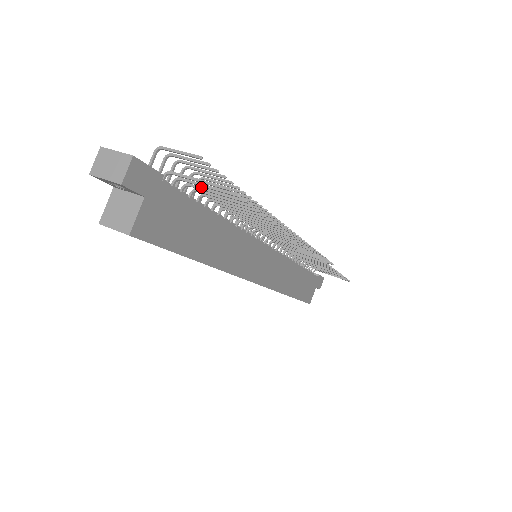
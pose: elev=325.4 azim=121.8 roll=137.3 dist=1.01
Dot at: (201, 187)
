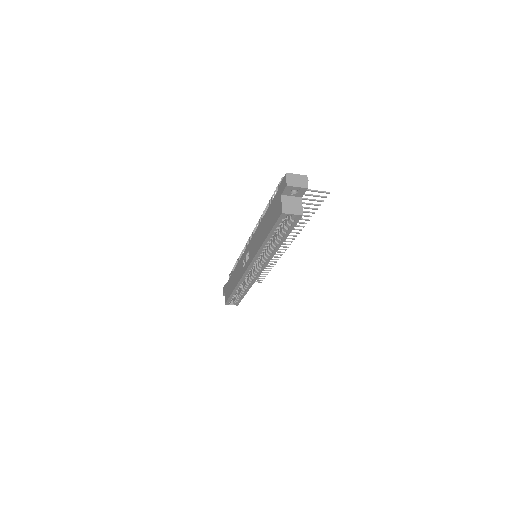
Dot at: occluded
